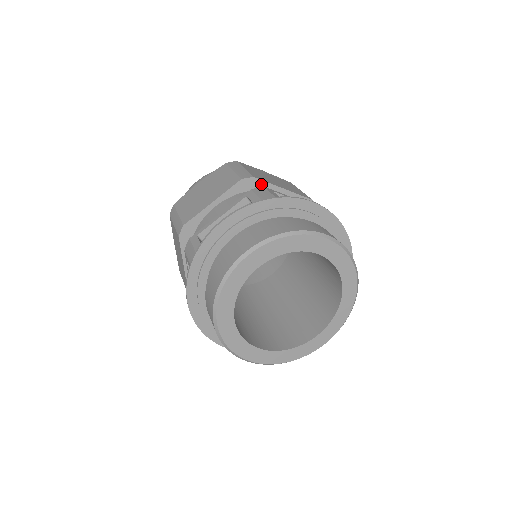
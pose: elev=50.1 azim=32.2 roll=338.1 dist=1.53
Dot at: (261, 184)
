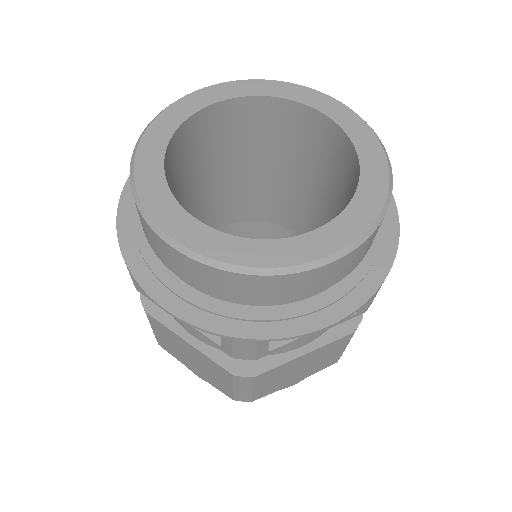
Dot at: occluded
